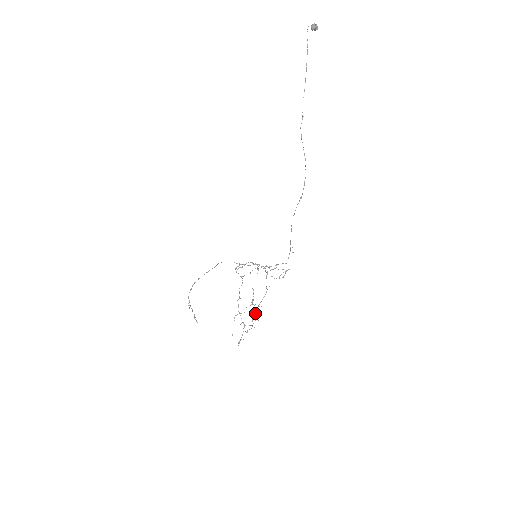
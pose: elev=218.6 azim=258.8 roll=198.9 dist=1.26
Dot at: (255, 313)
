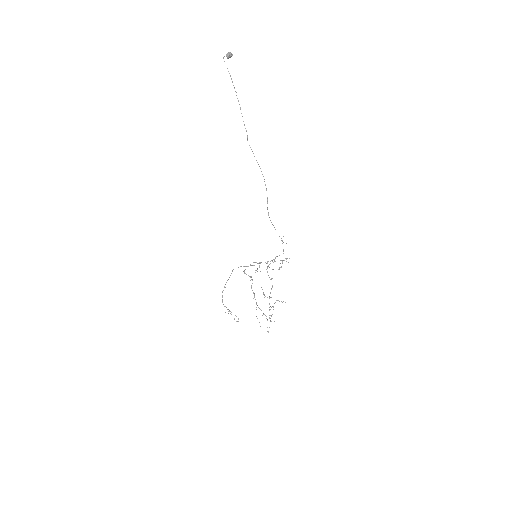
Dot at: (269, 304)
